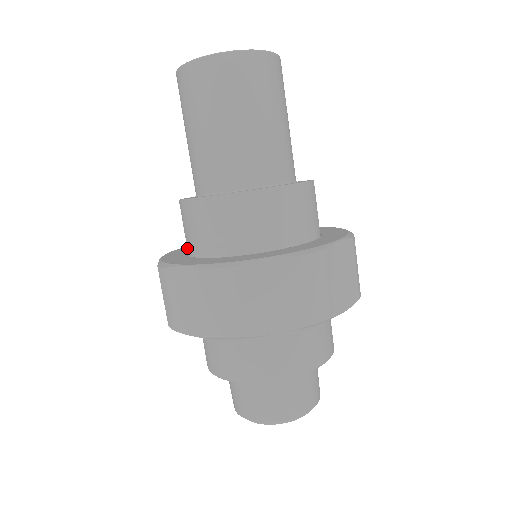
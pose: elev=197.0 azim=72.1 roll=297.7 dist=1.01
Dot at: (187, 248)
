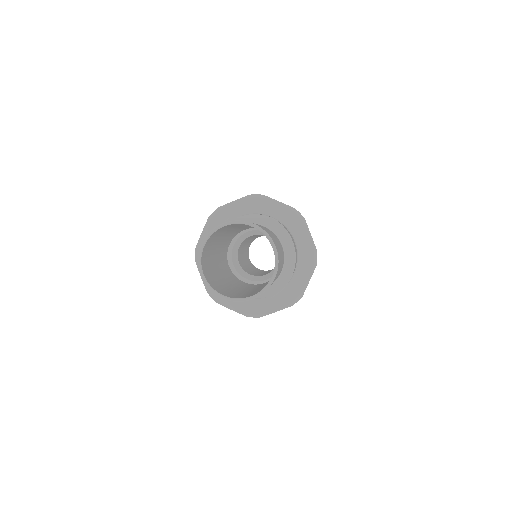
Dot at: occluded
